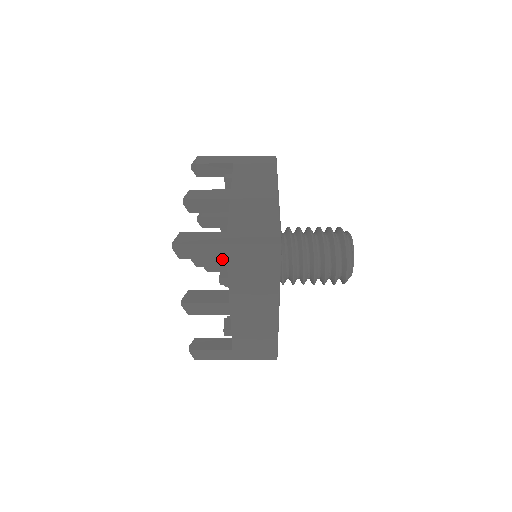
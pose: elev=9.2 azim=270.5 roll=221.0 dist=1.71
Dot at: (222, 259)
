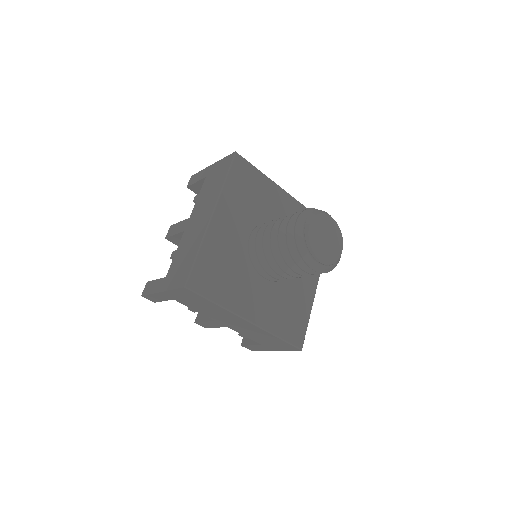
Dot at: occluded
